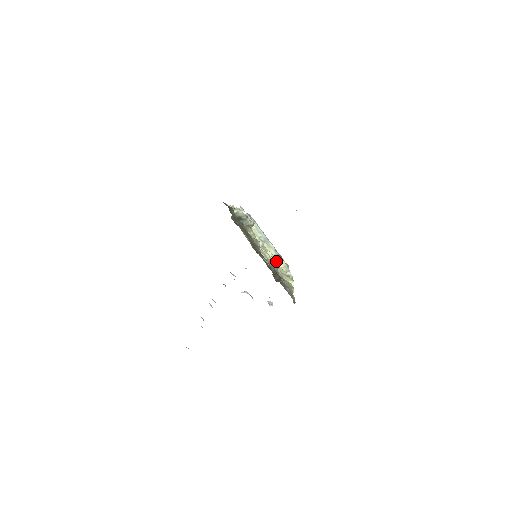
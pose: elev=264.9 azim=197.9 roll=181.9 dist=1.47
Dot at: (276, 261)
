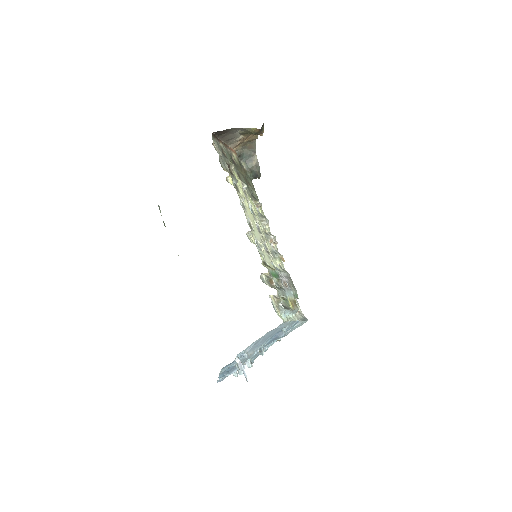
Dot at: (262, 253)
